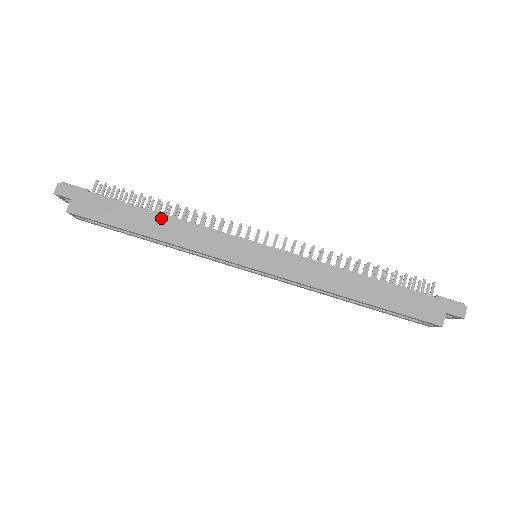
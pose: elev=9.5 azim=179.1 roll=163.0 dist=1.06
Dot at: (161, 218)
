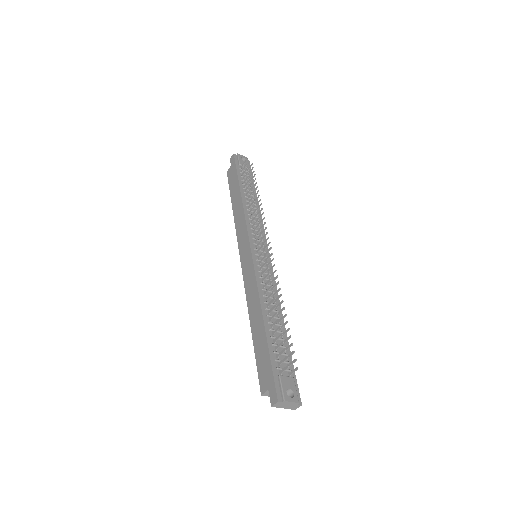
Dot at: (240, 200)
